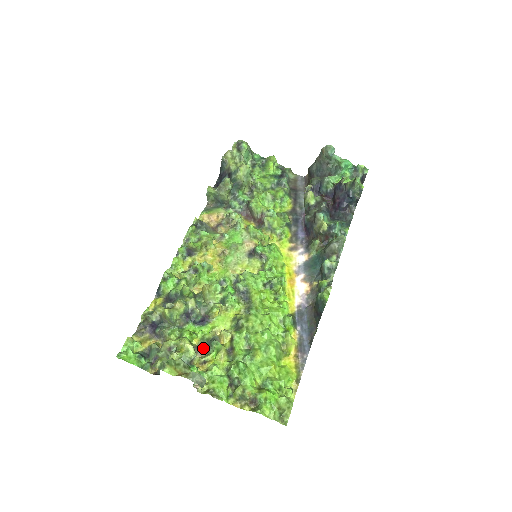
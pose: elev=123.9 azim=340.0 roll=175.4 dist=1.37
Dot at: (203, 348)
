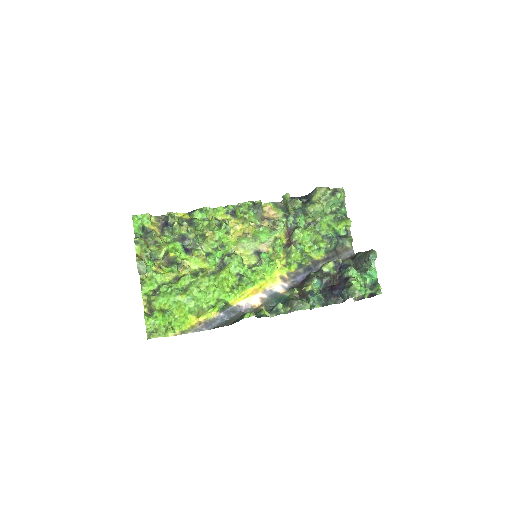
Dot at: (170, 261)
